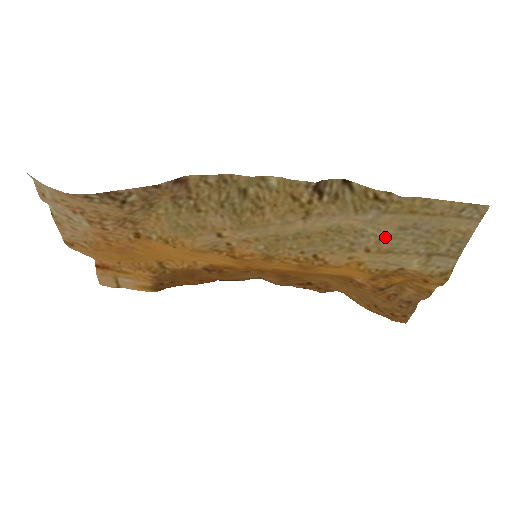
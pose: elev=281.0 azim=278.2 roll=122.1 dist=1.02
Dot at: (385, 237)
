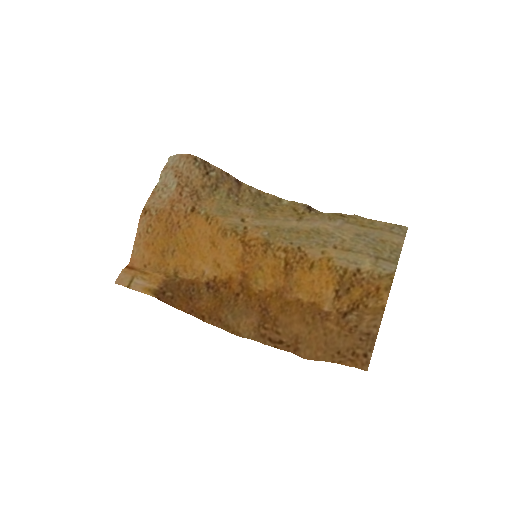
Dot at: (347, 239)
